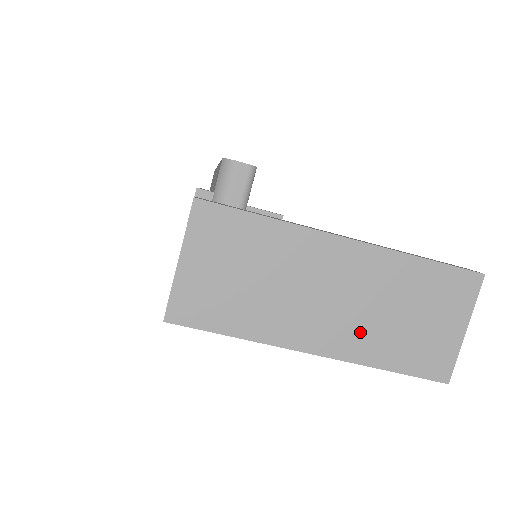
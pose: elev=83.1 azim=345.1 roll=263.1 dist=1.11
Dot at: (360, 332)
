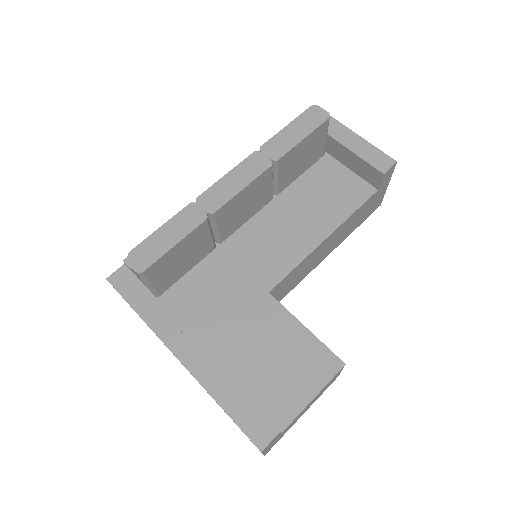
Dot at: occluded
